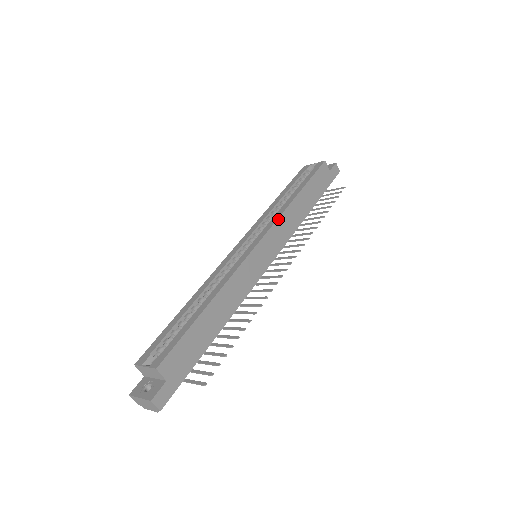
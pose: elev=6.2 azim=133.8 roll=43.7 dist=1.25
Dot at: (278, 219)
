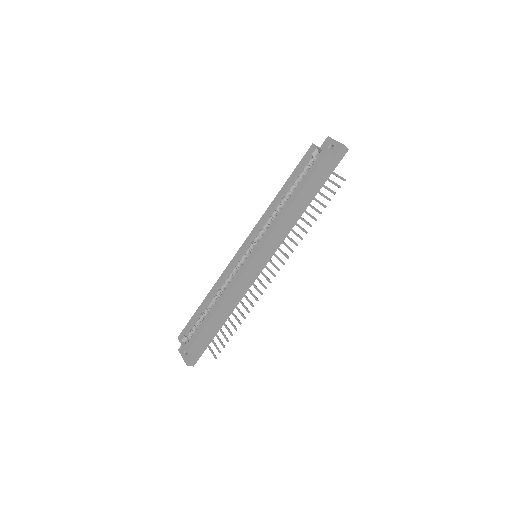
Dot at: (271, 233)
